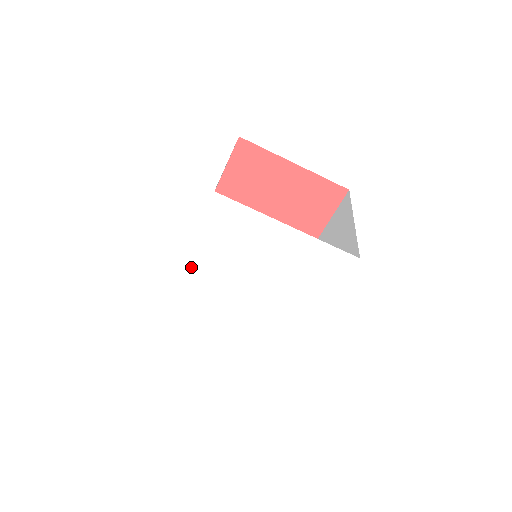
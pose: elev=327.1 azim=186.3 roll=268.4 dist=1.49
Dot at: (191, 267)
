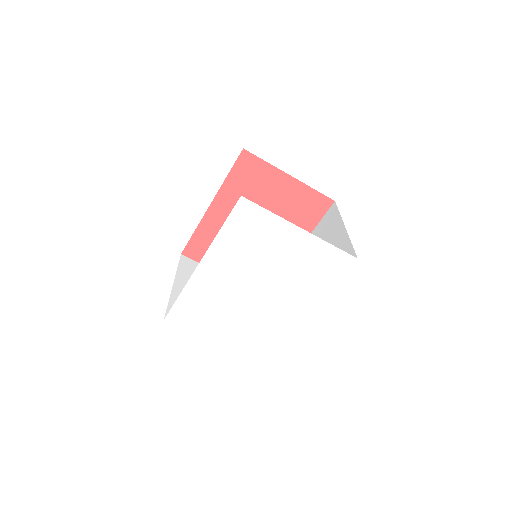
Dot at: (209, 263)
